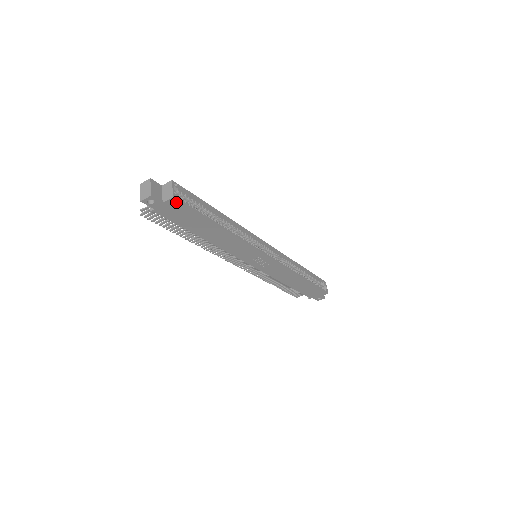
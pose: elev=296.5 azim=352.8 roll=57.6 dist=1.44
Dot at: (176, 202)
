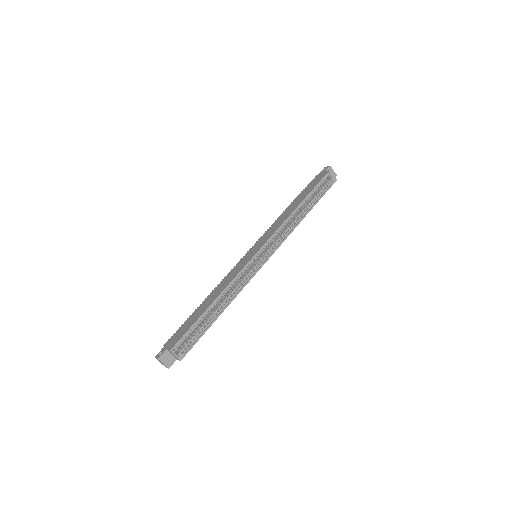
Dot at: (184, 355)
